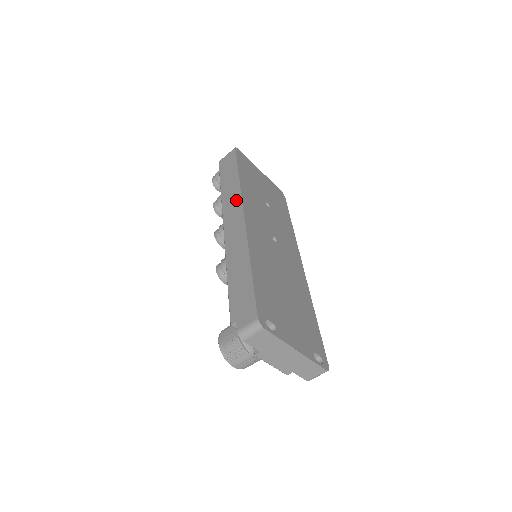
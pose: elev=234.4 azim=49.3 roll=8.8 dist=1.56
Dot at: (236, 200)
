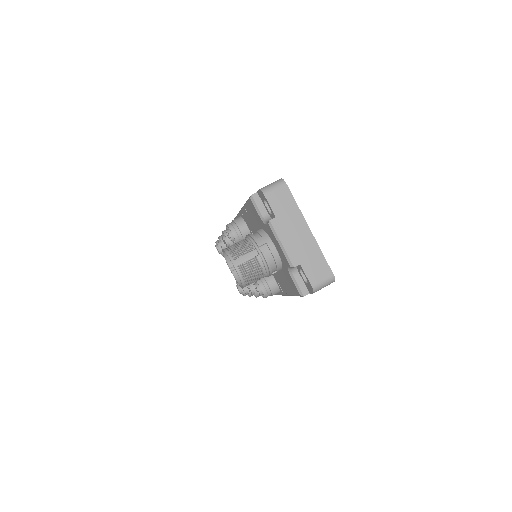
Dot at: occluded
